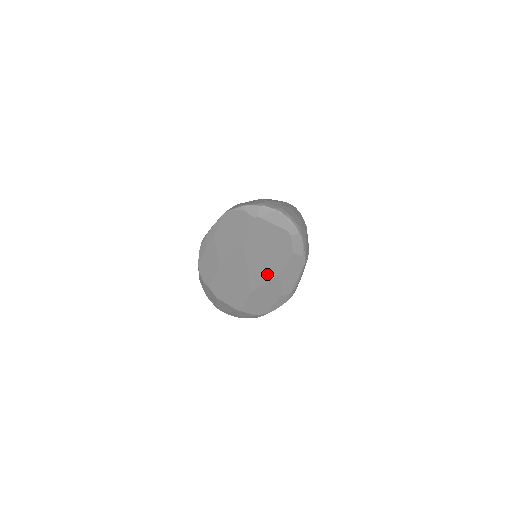
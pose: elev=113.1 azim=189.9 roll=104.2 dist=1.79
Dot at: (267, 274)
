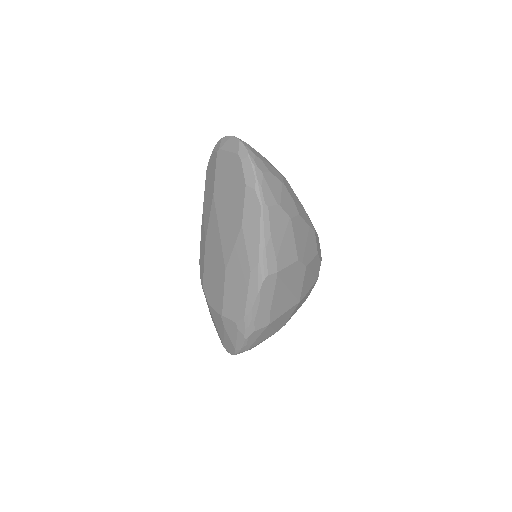
Dot at: (233, 232)
